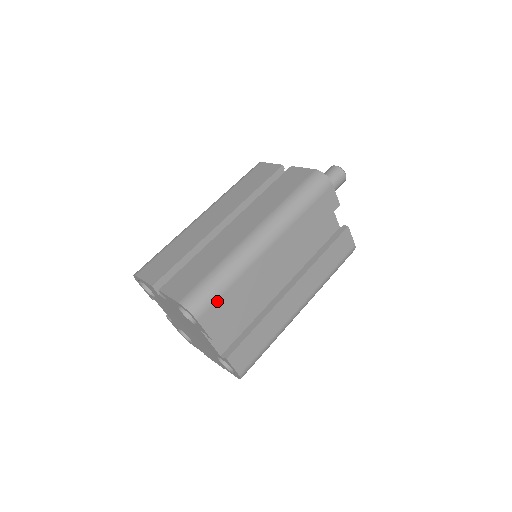
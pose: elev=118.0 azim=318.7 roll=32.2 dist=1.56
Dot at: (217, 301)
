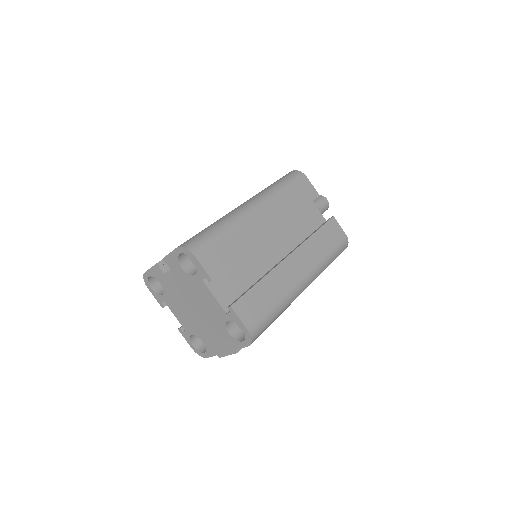
Dot at: (213, 244)
